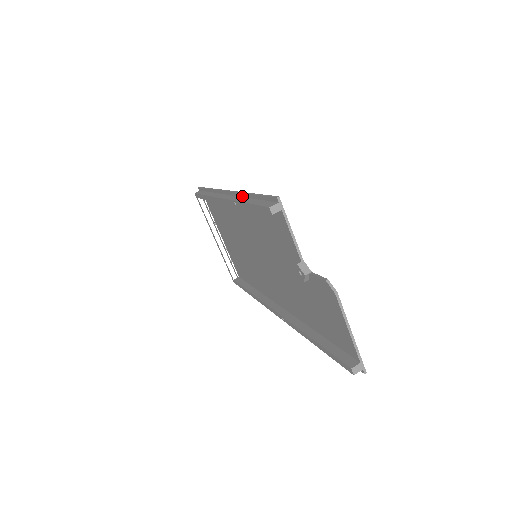
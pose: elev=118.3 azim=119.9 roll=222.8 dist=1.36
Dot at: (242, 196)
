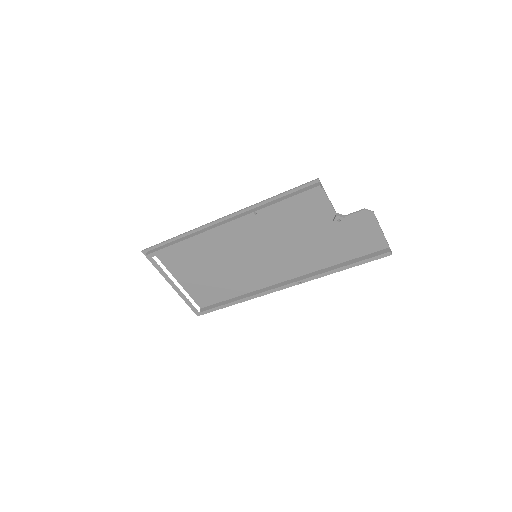
Dot at: (256, 207)
